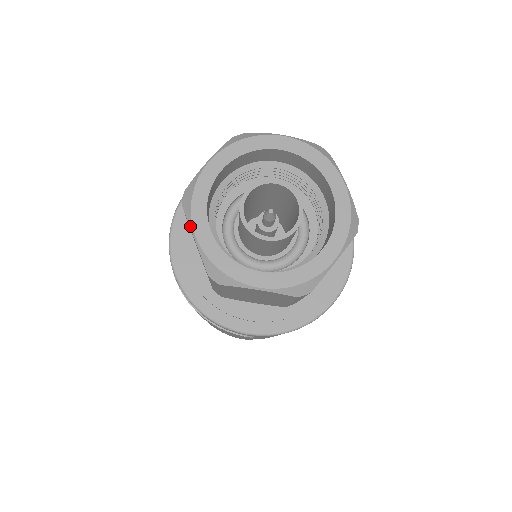
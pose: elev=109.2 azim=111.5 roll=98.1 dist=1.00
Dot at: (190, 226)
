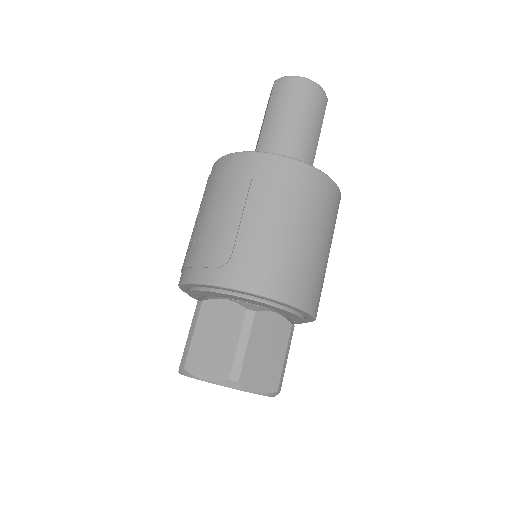
Dot at: occluded
